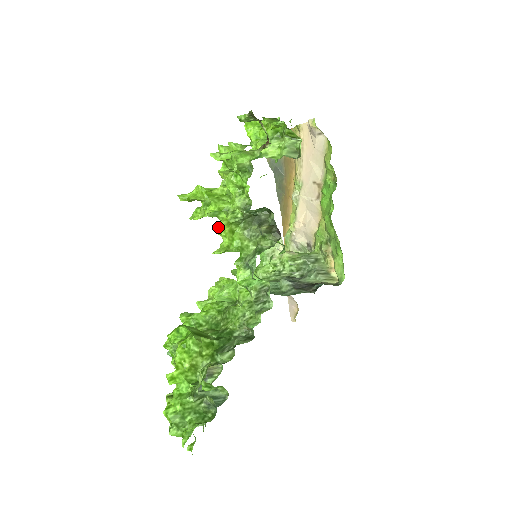
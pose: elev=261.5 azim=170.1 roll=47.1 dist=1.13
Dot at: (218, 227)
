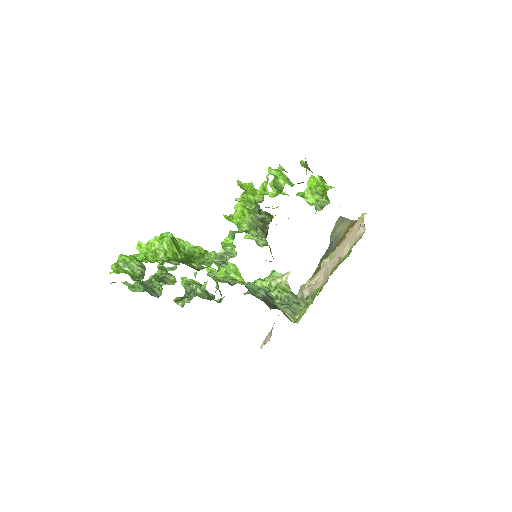
Dot at: (237, 204)
